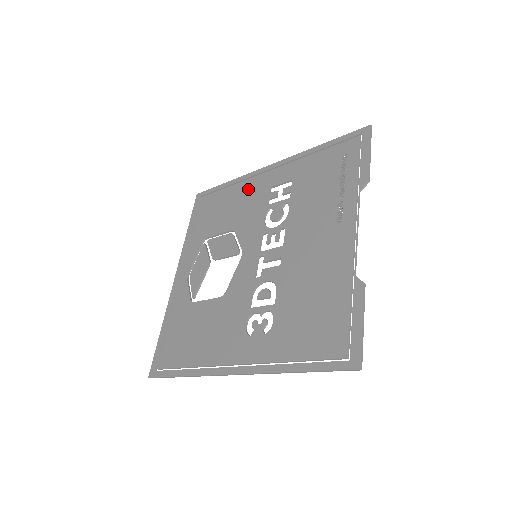
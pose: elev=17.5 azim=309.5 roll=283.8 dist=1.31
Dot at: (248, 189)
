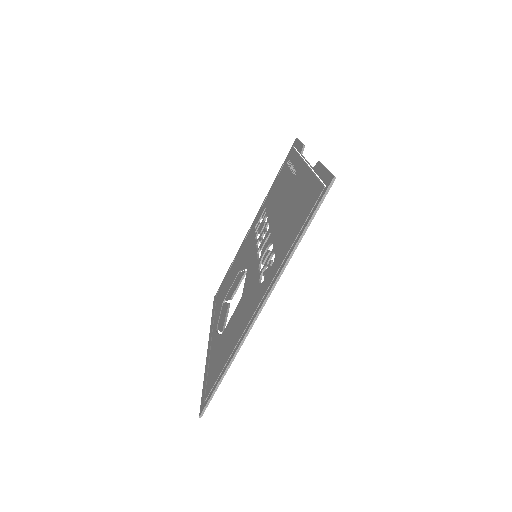
Dot at: (243, 248)
